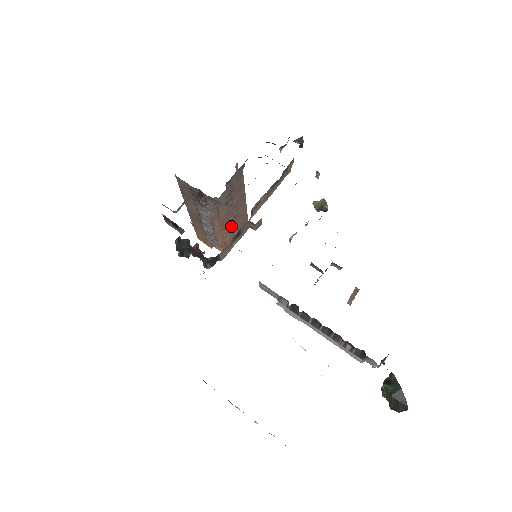
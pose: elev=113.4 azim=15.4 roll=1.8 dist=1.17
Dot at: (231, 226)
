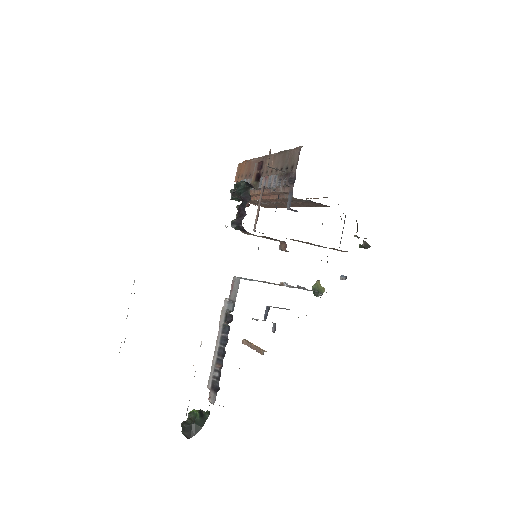
Dot at: (266, 201)
